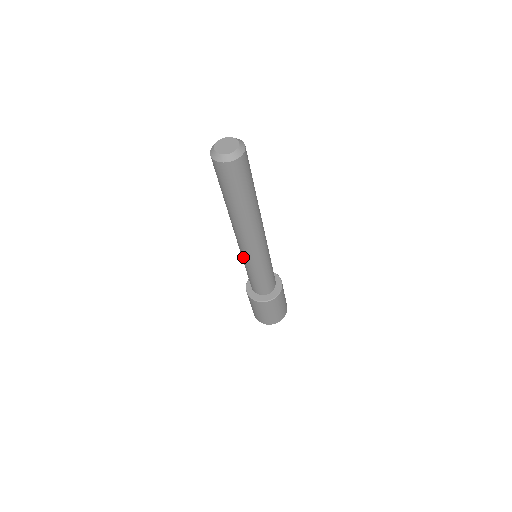
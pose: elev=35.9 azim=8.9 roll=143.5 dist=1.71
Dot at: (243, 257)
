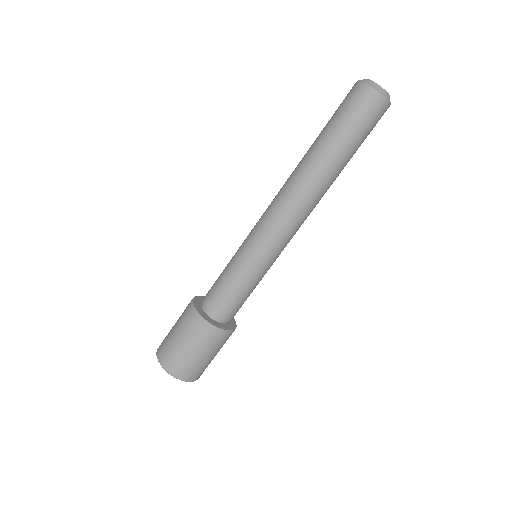
Dot at: (250, 235)
